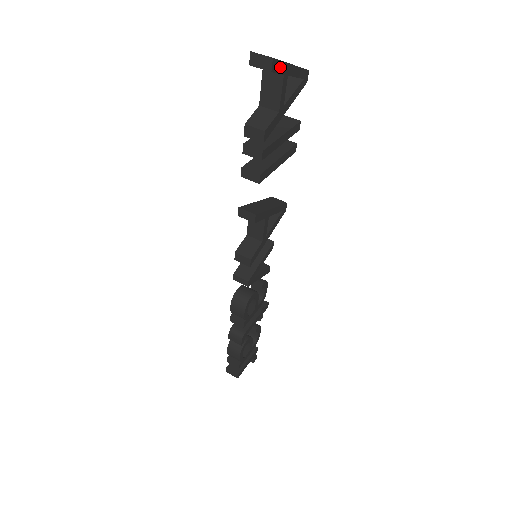
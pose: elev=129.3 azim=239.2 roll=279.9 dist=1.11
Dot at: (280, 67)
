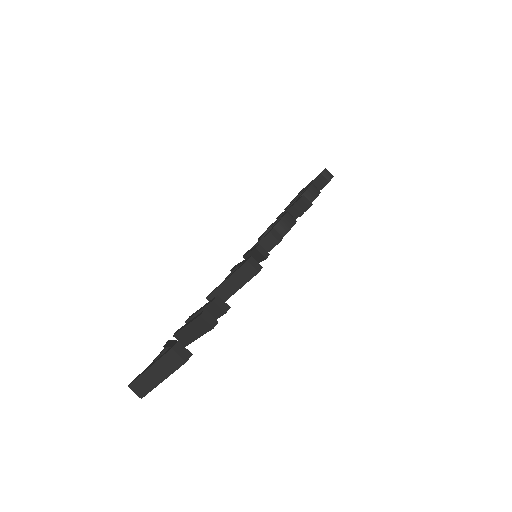
Dot at: (152, 388)
